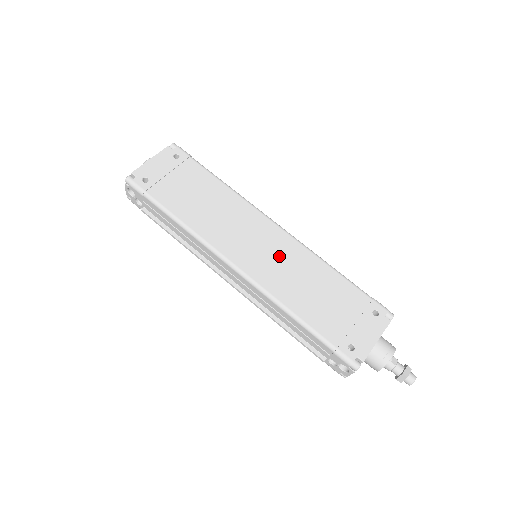
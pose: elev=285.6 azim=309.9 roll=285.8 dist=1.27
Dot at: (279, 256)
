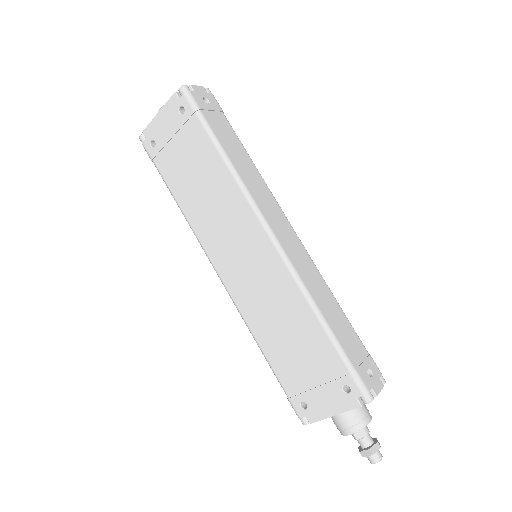
Dot at: (261, 279)
